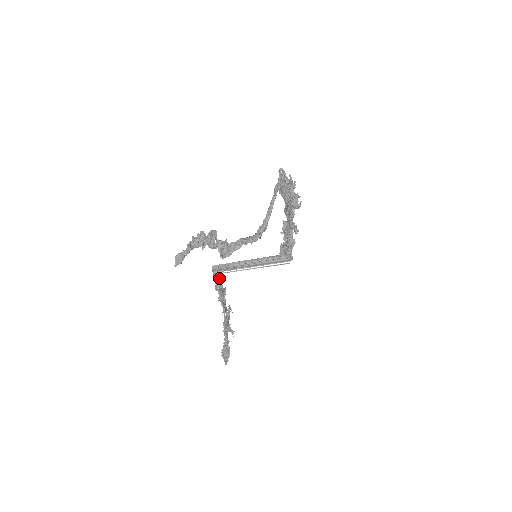
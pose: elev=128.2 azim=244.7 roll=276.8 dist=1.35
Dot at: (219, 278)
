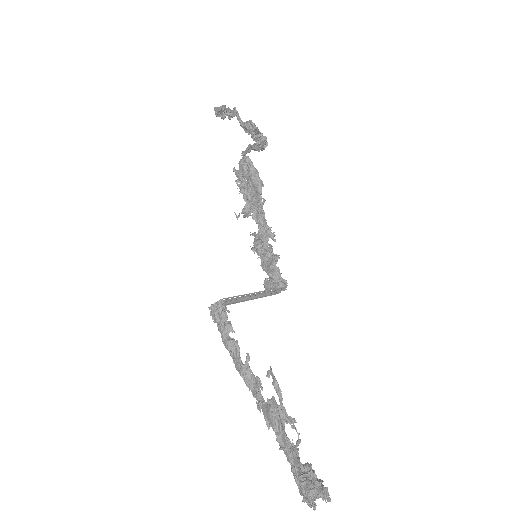
Dot at: (226, 315)
